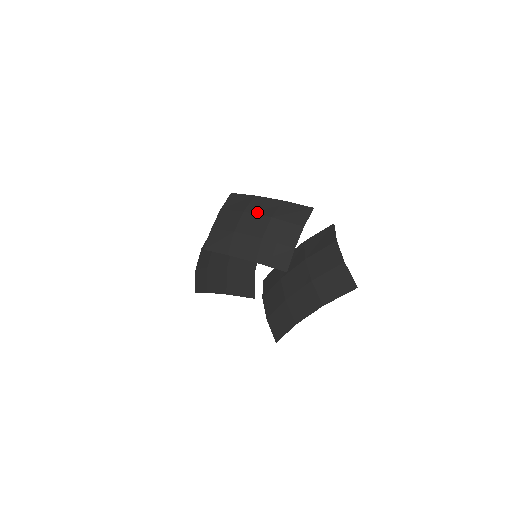
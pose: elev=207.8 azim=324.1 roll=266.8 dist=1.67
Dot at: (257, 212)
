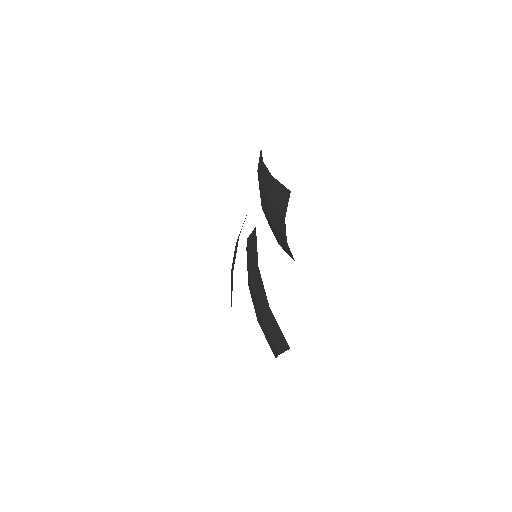
Dot at: occluded
